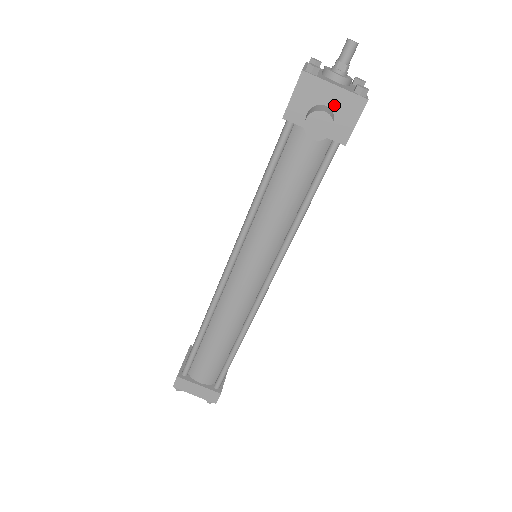
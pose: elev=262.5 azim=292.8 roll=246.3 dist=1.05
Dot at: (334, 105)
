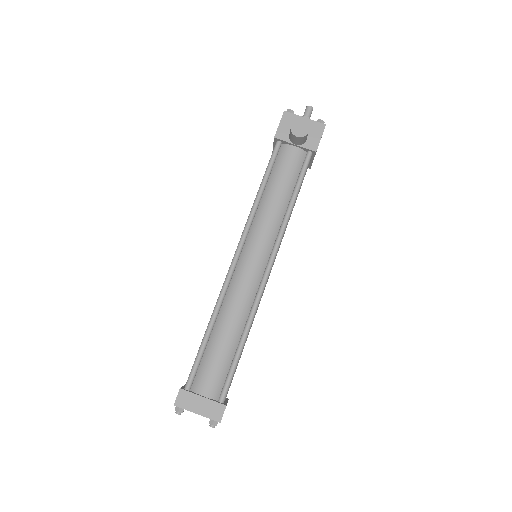
Dot at: occluded
